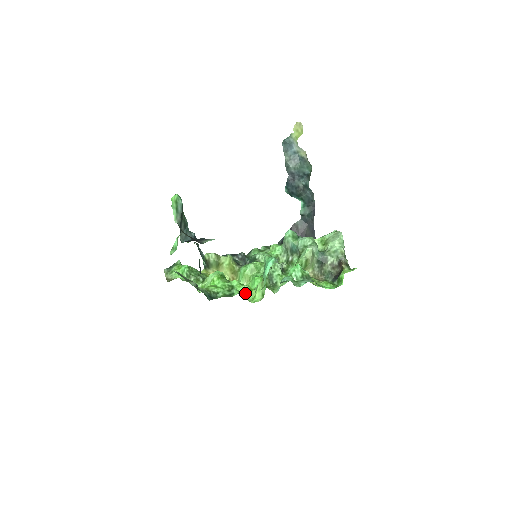
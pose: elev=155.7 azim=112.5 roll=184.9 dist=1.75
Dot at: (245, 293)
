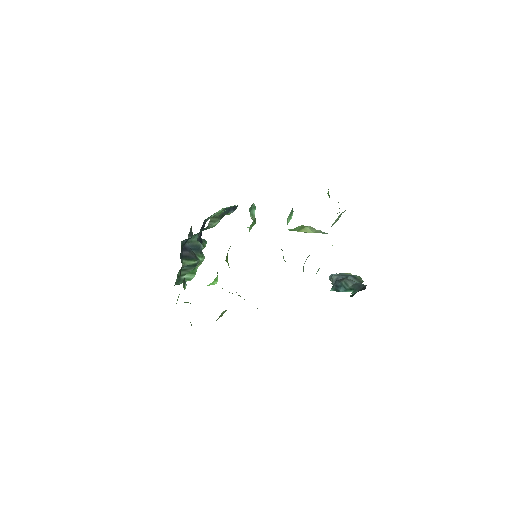
Dot at: occluded
